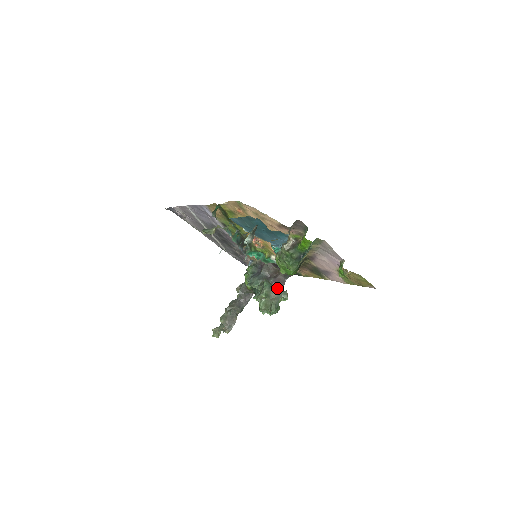
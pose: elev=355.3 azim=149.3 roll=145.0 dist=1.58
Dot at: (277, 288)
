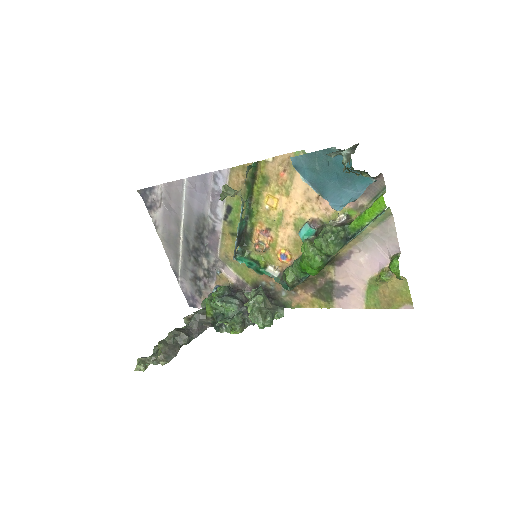
Dot at: occluded
